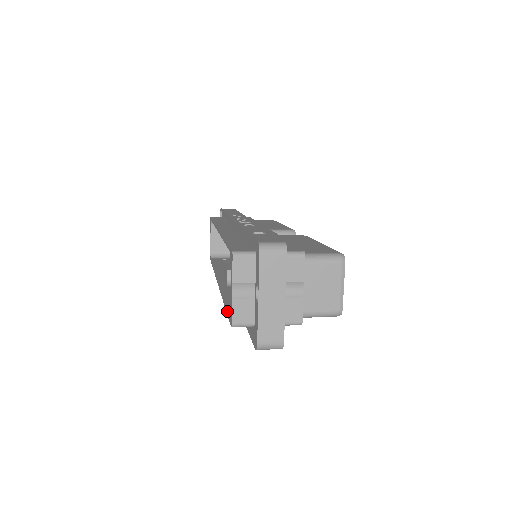
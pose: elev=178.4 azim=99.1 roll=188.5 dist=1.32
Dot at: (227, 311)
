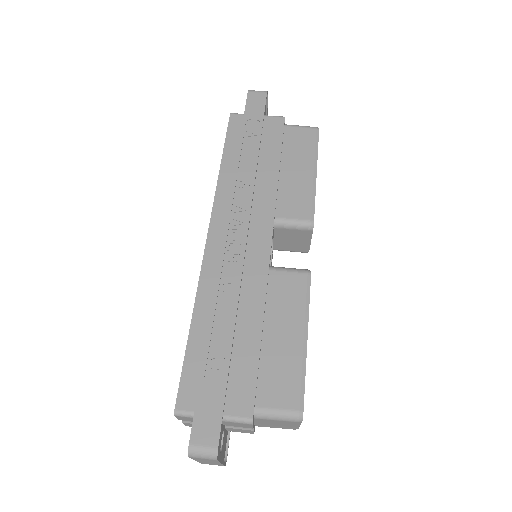
Dot at: occluded
